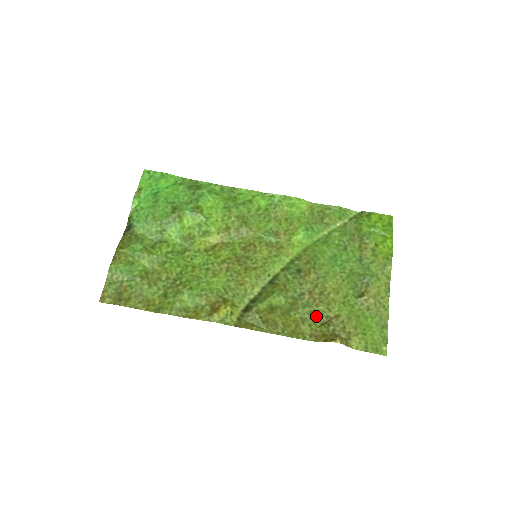
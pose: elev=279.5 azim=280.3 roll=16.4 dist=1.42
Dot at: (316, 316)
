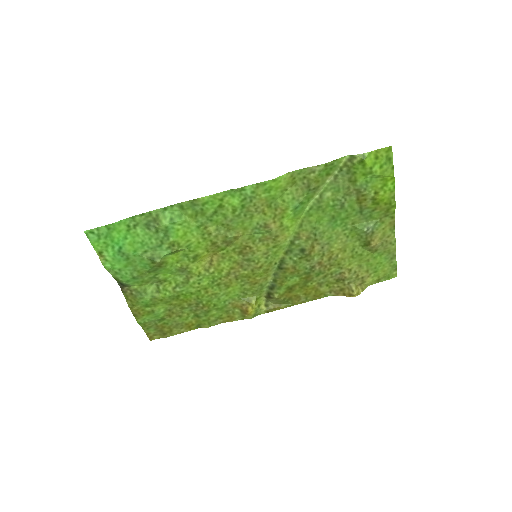
Dot at: (330, 277)
